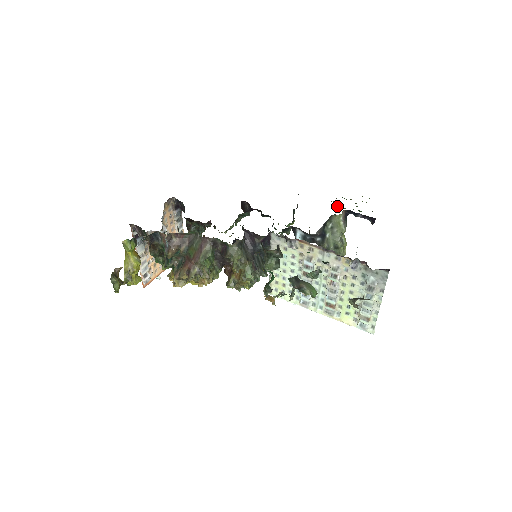
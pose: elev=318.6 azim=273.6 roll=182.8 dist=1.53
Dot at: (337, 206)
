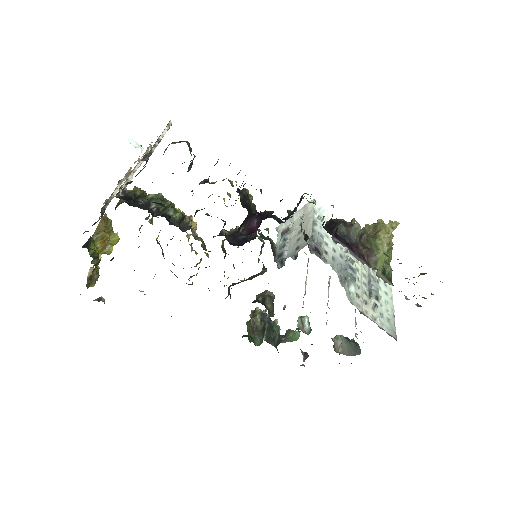
Dot at: (384, 280)
